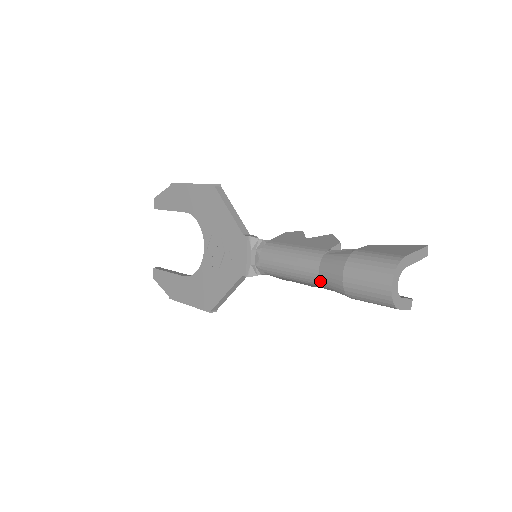
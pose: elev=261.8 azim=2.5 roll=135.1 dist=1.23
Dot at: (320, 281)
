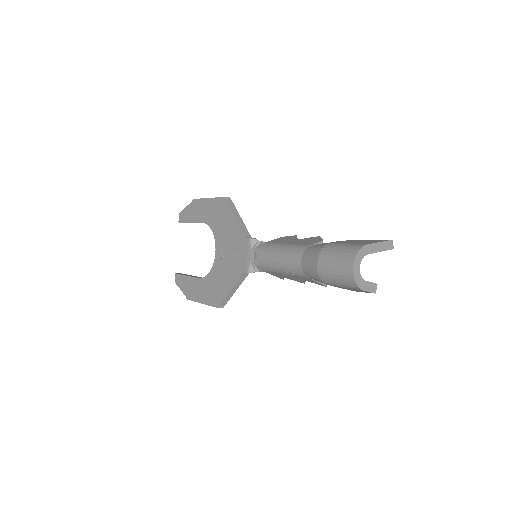
Dot at: (302, 271)
